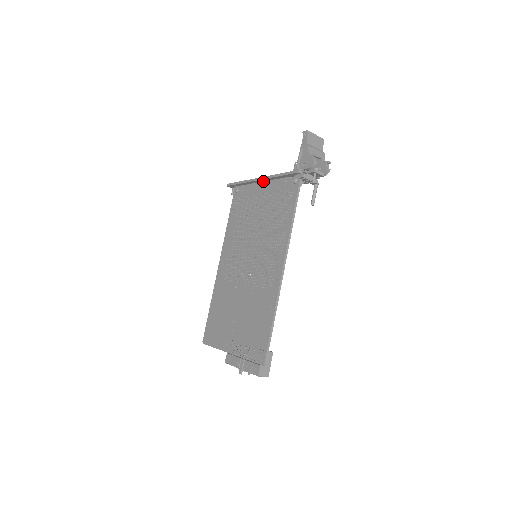
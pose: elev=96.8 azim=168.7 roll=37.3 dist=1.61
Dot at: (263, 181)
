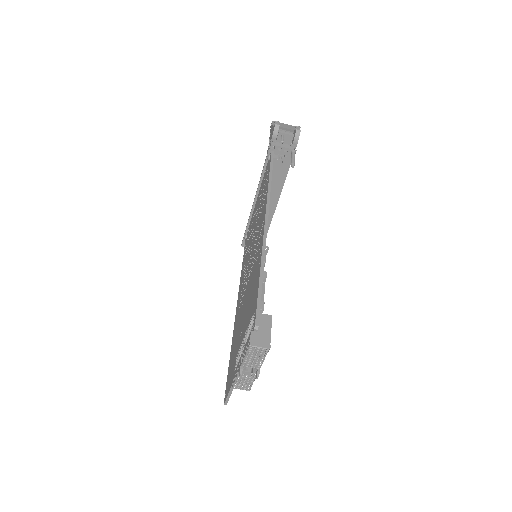
Dot at: (256, 199)
